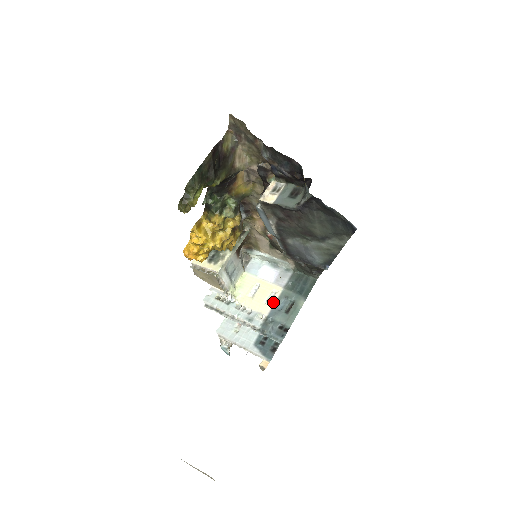
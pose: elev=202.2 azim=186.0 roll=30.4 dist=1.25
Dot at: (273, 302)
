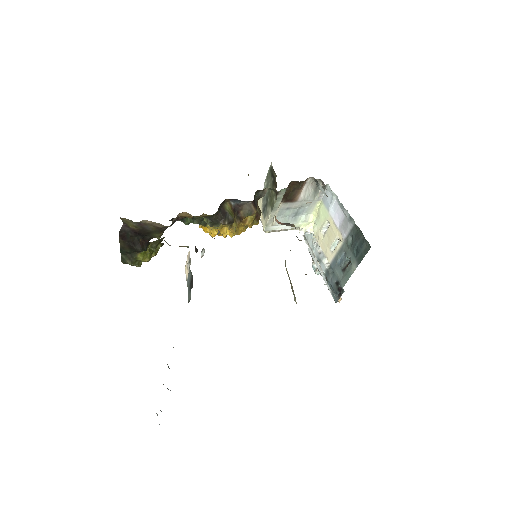
Dot at: (335, 252)
